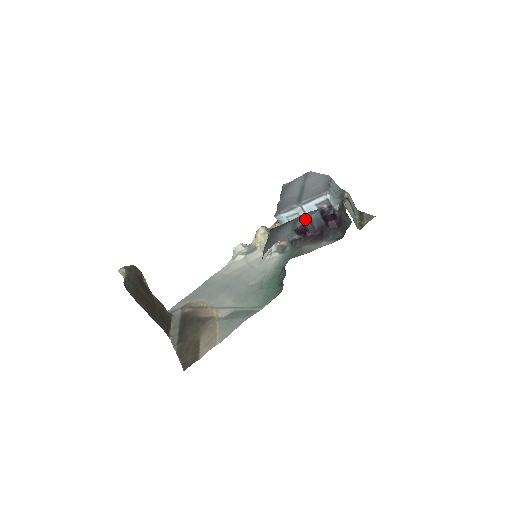
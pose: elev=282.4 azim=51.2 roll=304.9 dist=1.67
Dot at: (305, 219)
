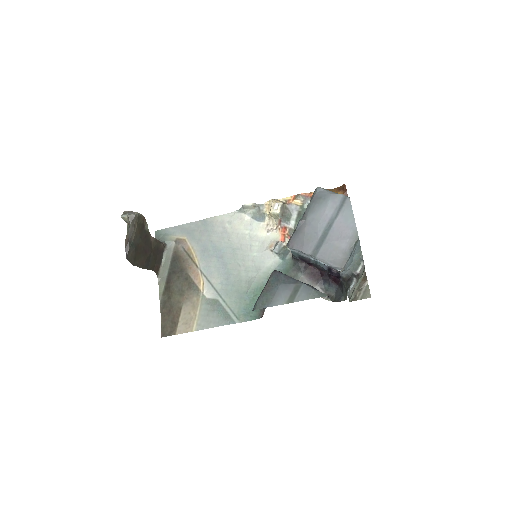
Dot at: (305, 298)
